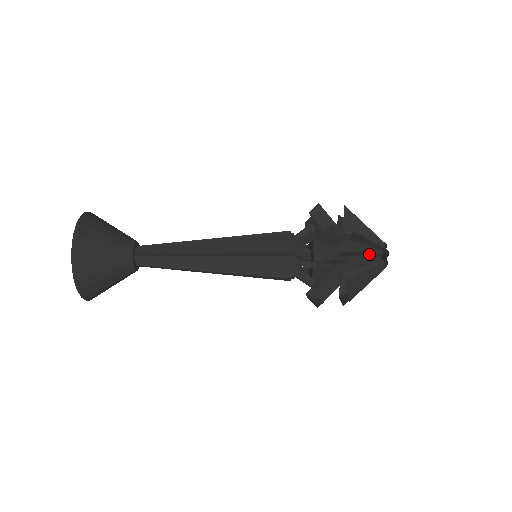
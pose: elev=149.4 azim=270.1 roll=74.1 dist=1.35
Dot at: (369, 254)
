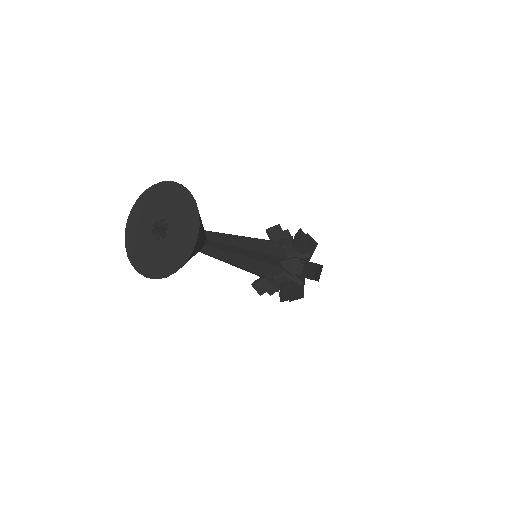
Dot at: occluded
